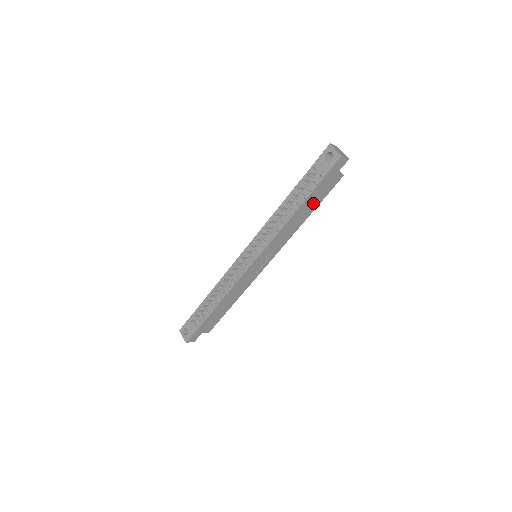
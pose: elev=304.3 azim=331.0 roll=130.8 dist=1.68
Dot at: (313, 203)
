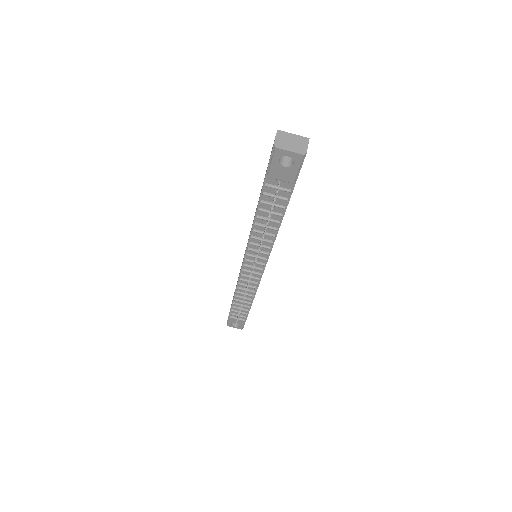
Dot at: occluded
